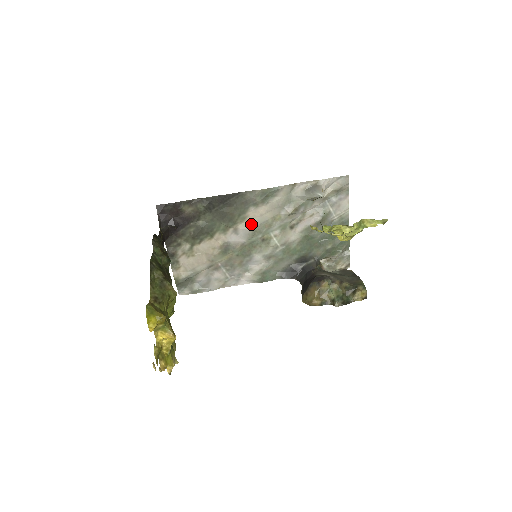
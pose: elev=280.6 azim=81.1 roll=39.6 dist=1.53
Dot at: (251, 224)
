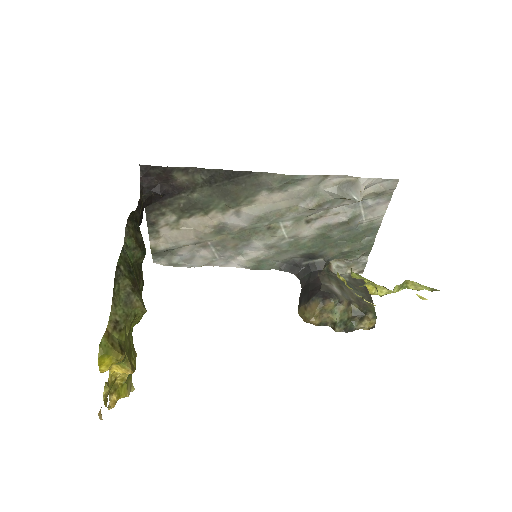
Dot at: (259, 209)
